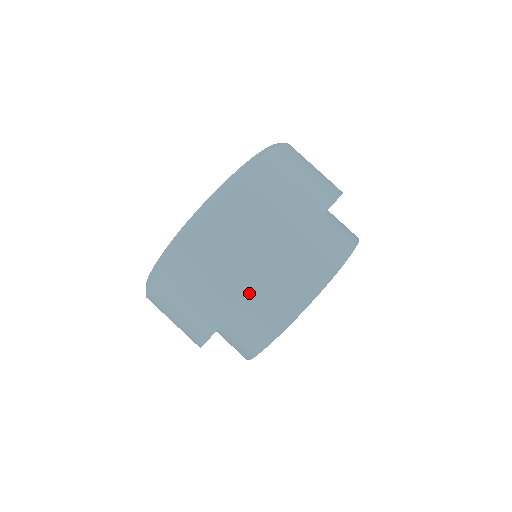
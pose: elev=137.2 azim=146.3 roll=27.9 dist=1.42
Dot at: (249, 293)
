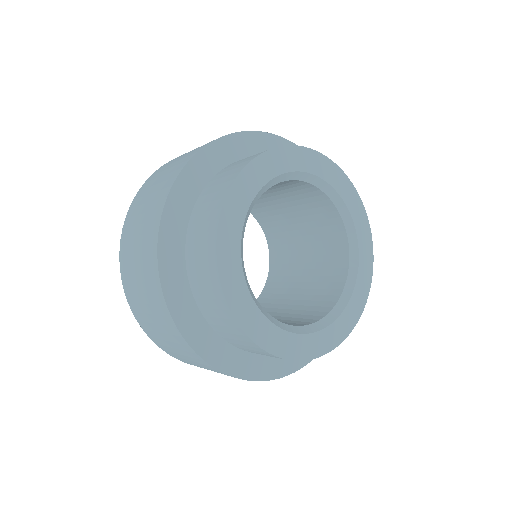
Dot at: (185, 164)
